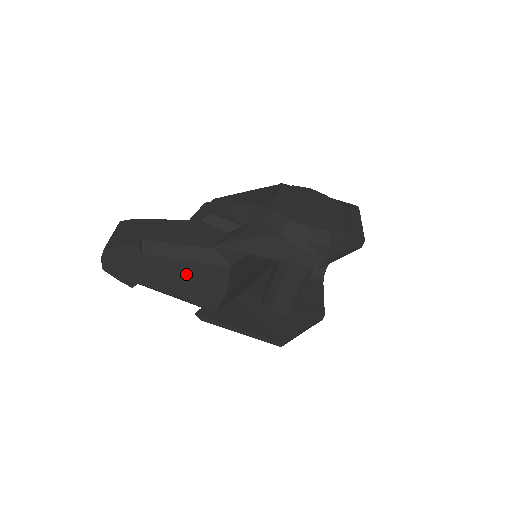
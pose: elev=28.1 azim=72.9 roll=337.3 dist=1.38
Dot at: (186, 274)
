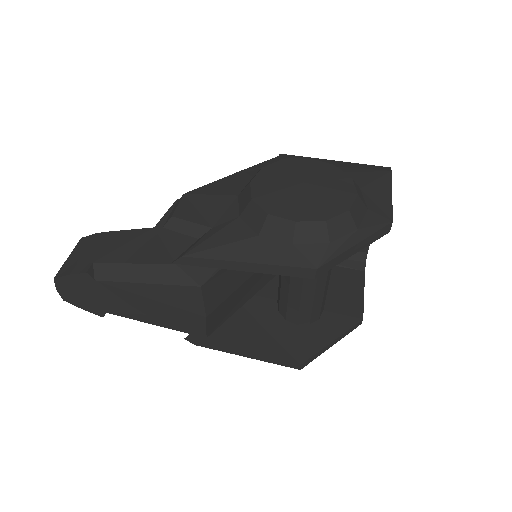
Dot at: (152, 299)
